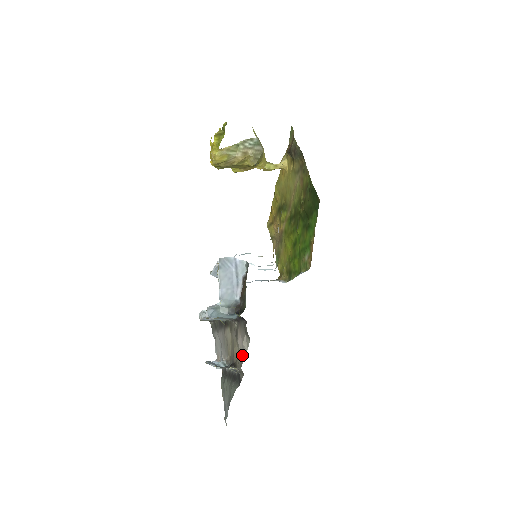
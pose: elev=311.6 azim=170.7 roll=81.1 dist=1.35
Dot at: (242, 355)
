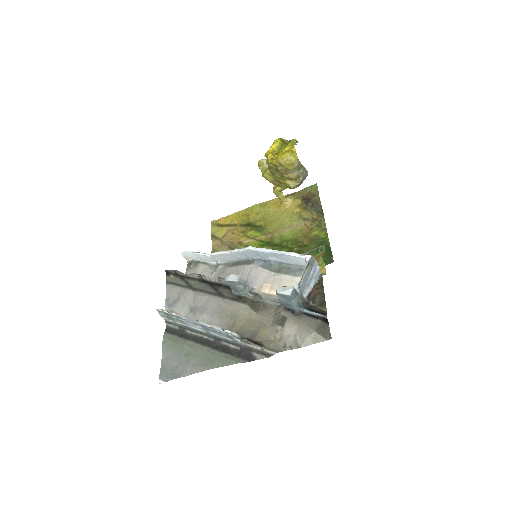
Dot at: (290, 343)
